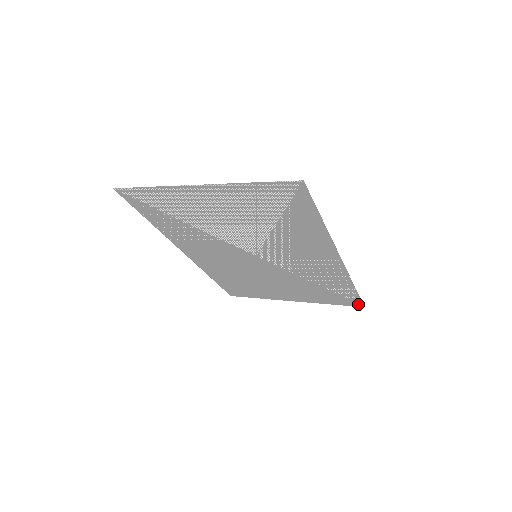
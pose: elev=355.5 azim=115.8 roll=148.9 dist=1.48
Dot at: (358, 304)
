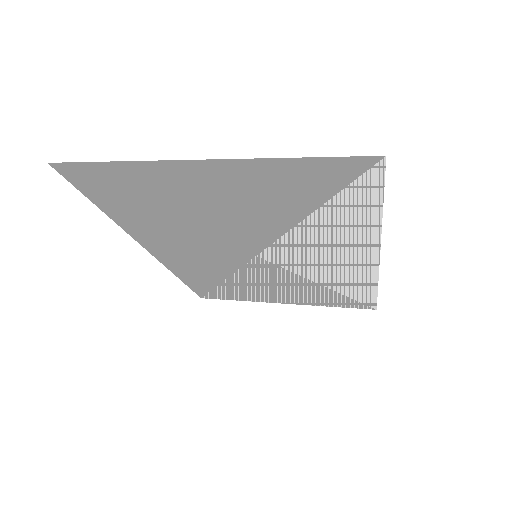
Dot at: (370, 307)
